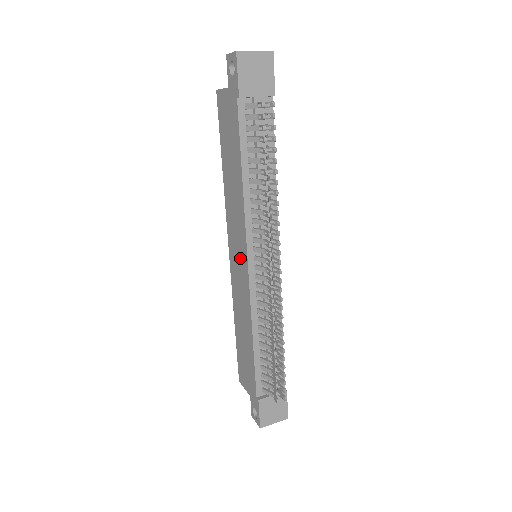
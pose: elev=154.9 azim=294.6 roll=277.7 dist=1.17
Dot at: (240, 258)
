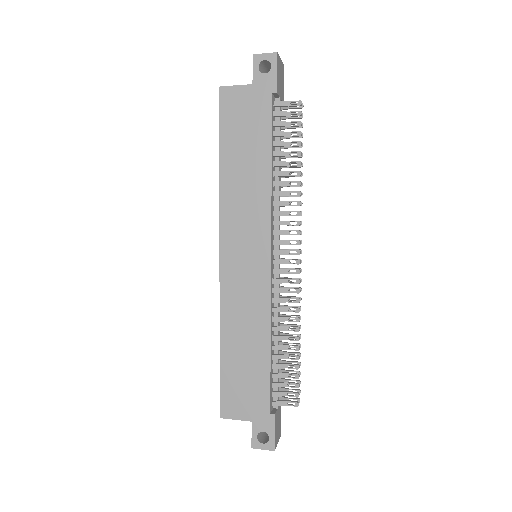
Dot at: (252, 256)
